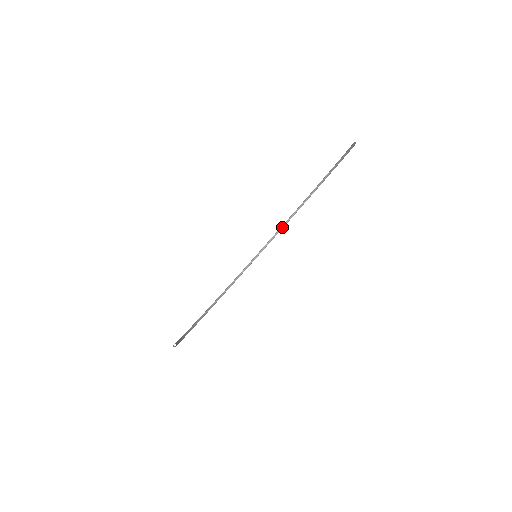
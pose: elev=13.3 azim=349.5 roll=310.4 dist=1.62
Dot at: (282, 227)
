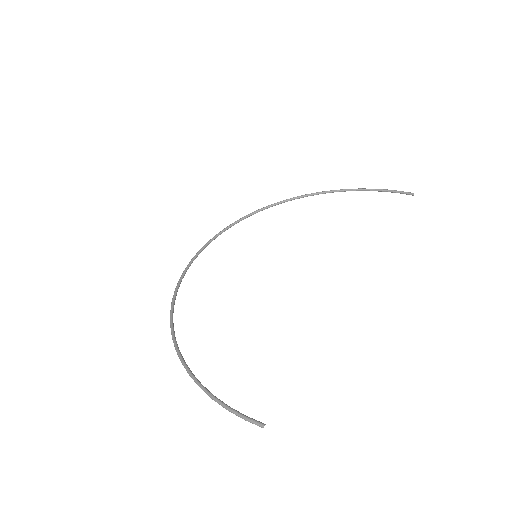
Dot at: (258, 211)
